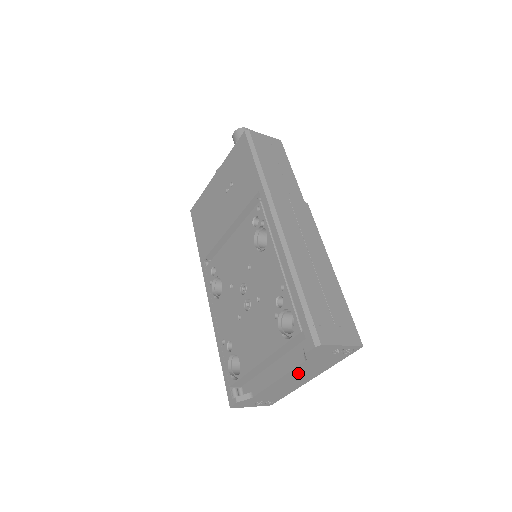
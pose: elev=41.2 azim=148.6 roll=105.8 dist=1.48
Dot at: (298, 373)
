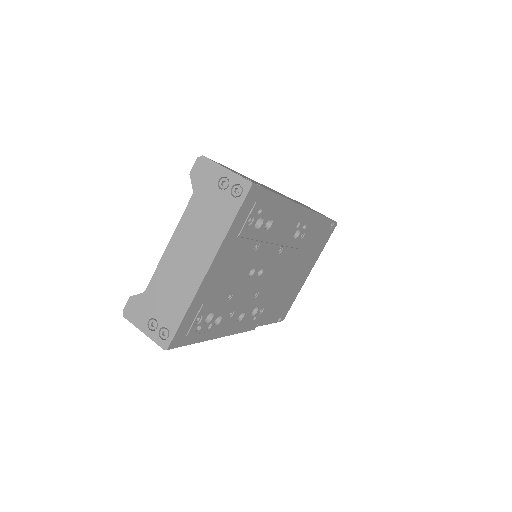
Dot at: (189, 235)
